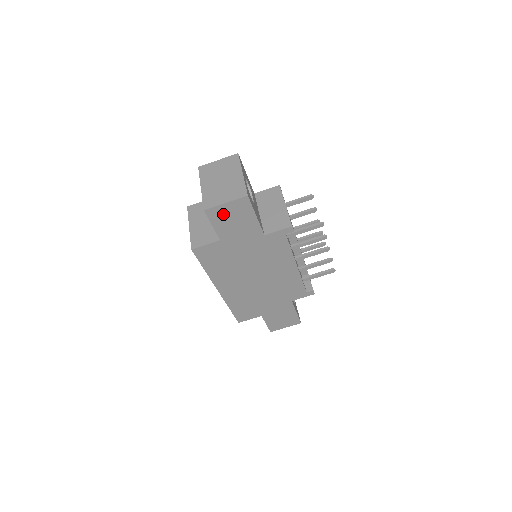
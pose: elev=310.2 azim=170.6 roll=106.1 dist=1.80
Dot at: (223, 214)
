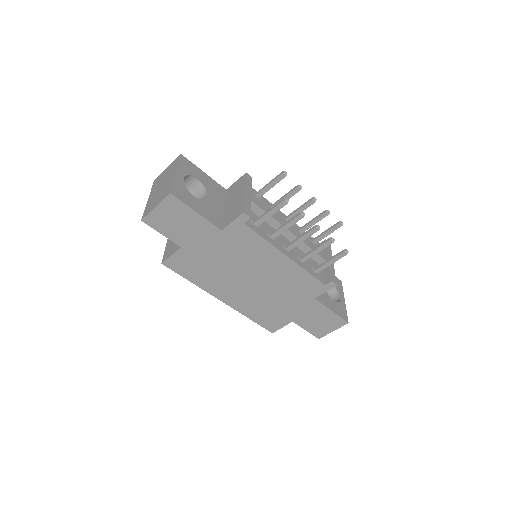
Dot at: (162, 219)
